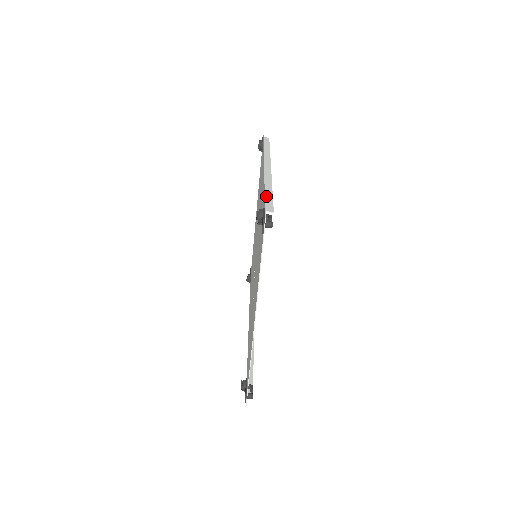
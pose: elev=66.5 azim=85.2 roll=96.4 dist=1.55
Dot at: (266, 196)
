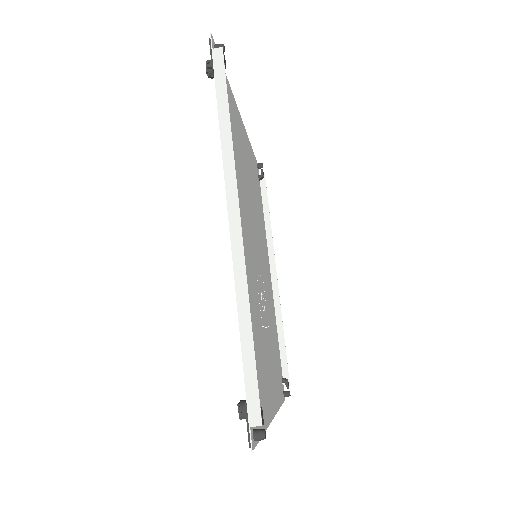
Dot at: (245, 365)
